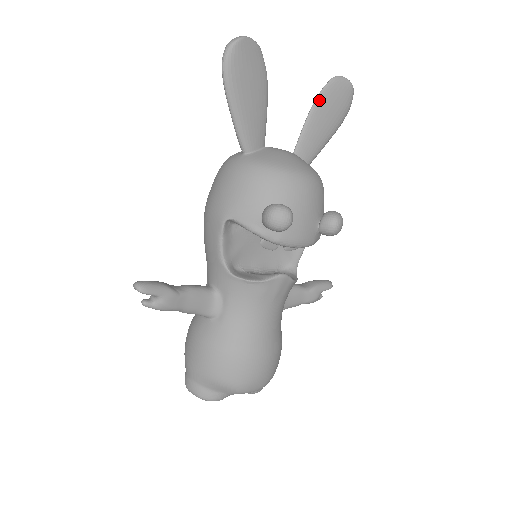
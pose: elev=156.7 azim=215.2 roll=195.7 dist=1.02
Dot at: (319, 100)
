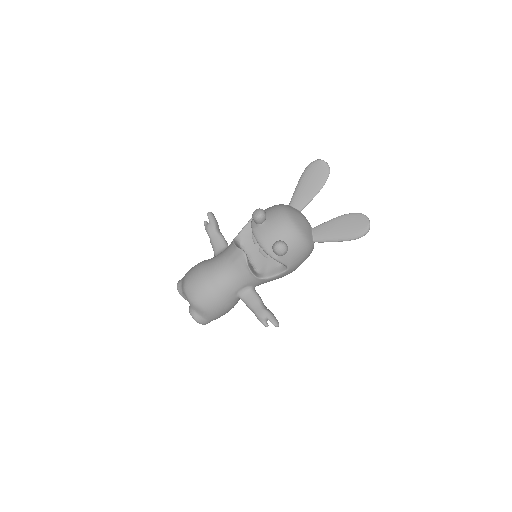
Dot at: (344, 216)
